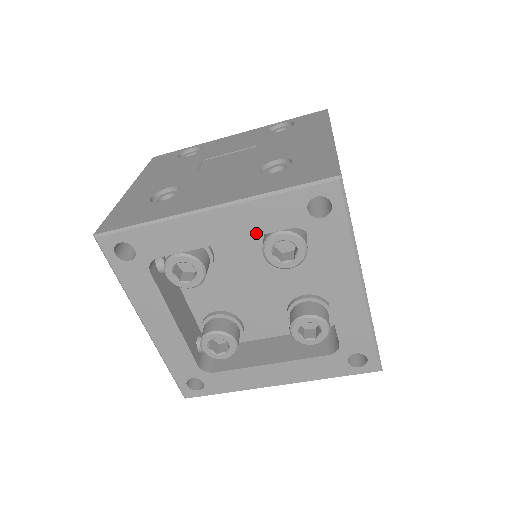
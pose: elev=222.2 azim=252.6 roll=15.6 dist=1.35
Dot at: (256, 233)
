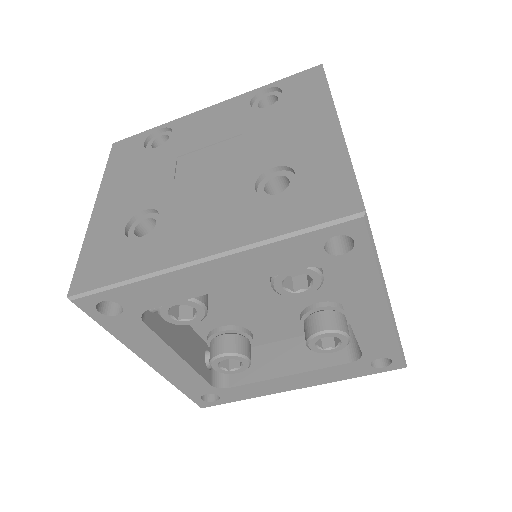
Dot at: (263, 276)
